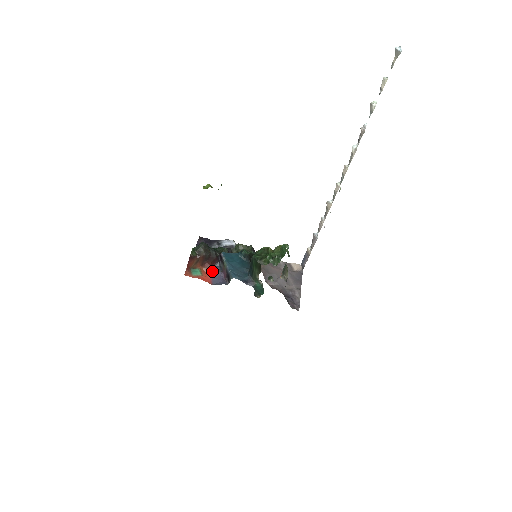
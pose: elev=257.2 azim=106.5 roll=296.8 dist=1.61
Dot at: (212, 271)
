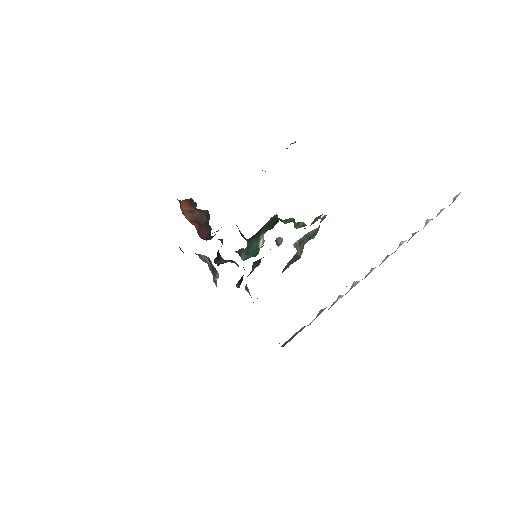
Dot at: (197, 231)
